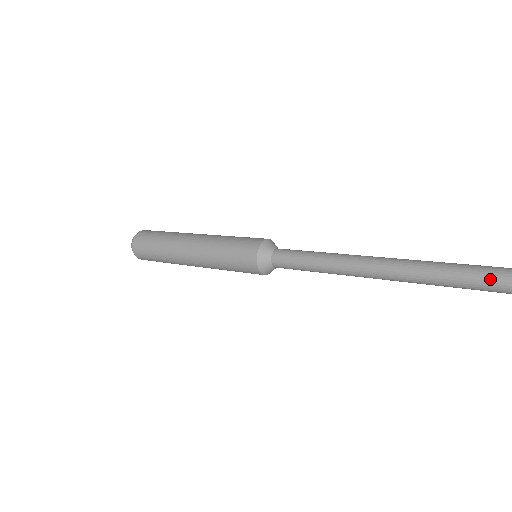
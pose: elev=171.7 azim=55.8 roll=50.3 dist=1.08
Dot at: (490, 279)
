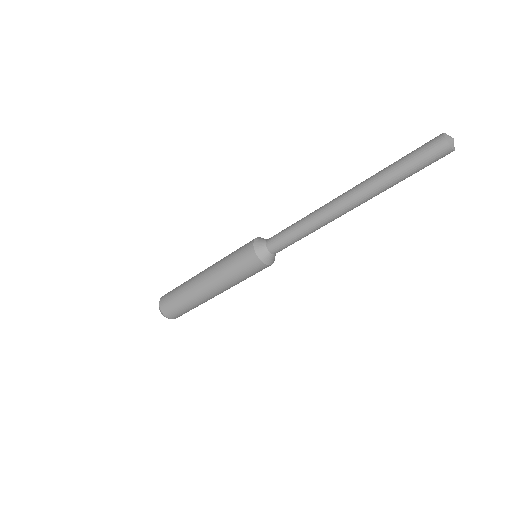
Dot at: (420, 157)
